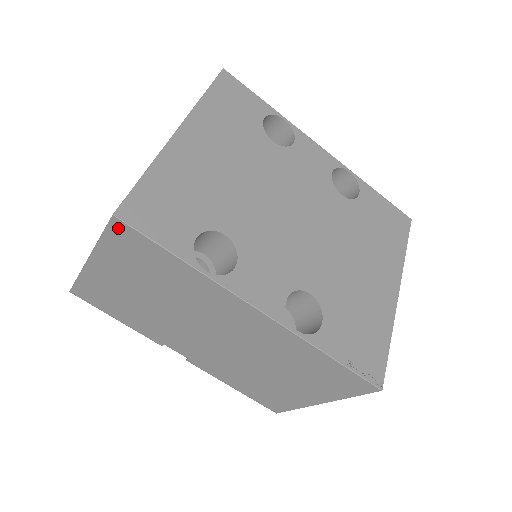
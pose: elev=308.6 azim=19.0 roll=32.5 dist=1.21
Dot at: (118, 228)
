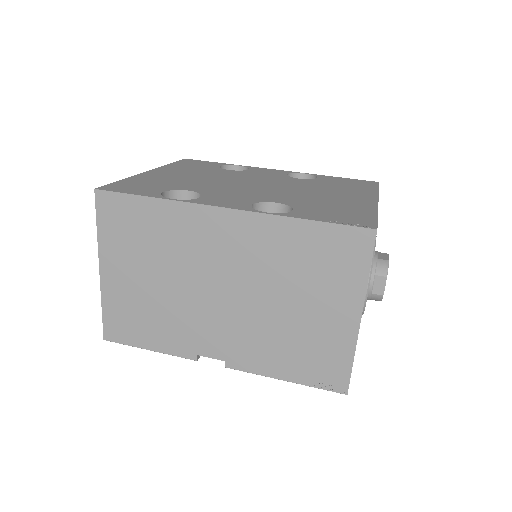
Dot at: (102, 202)
